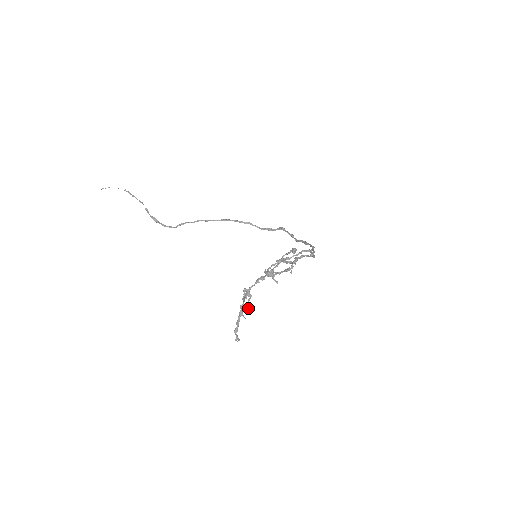
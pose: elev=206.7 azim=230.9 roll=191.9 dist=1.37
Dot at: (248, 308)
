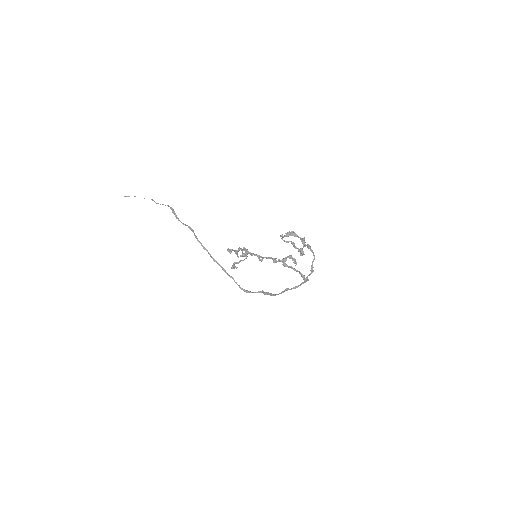
Dot at: (235, 266)
